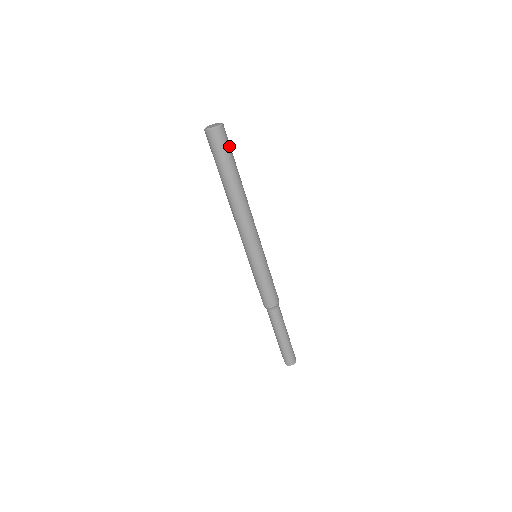
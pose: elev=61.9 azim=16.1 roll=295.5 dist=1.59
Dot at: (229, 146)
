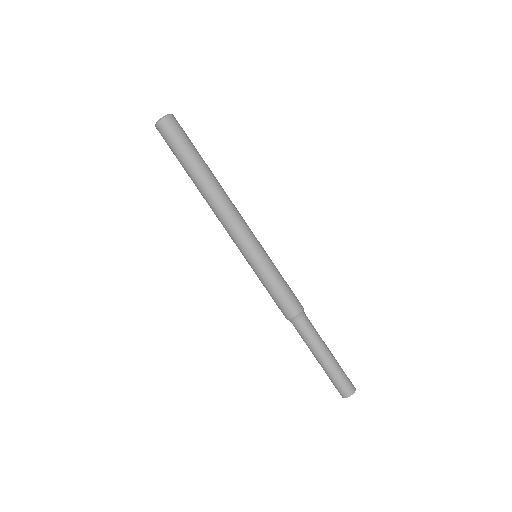
Dot at: occluded
